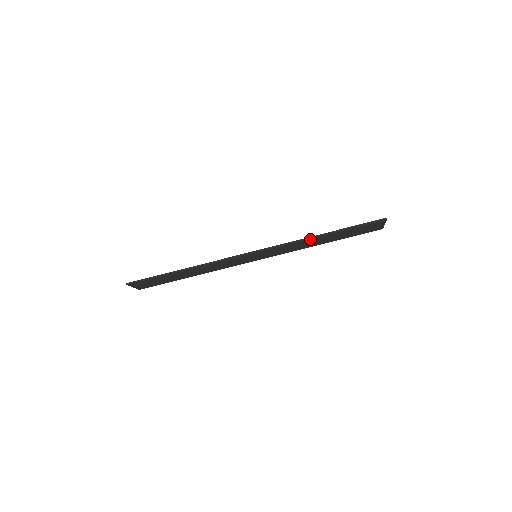
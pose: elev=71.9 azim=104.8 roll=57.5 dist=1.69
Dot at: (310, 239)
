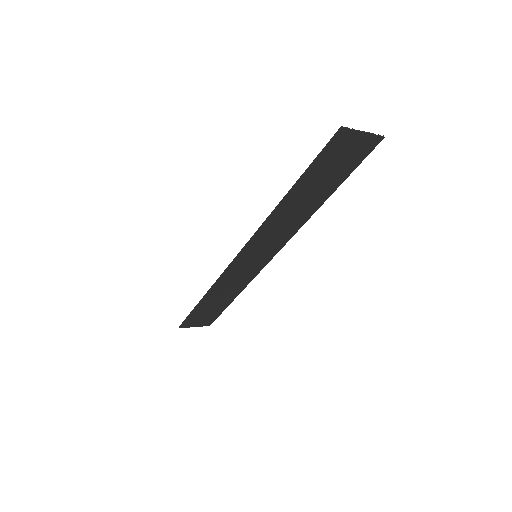
Dot at: (278, 211)
